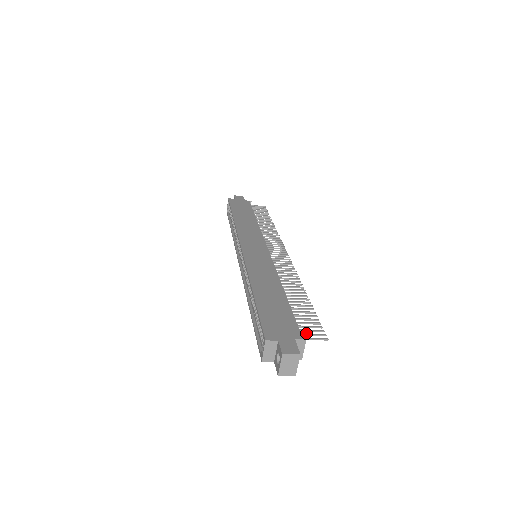
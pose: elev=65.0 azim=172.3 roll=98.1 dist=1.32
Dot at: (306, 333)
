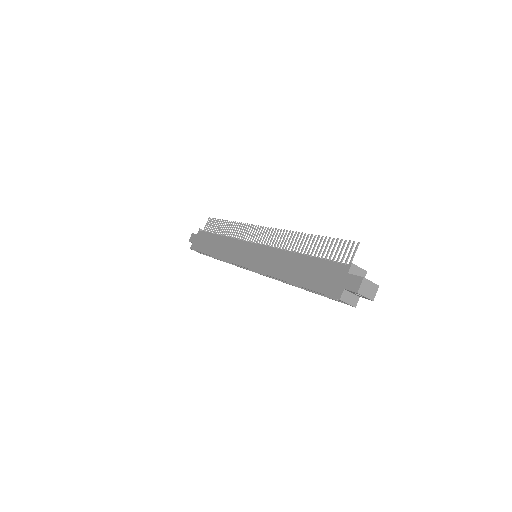
Dot at: (346, 259)
